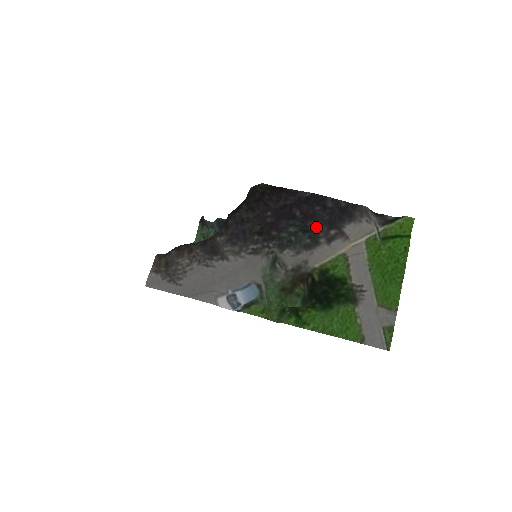
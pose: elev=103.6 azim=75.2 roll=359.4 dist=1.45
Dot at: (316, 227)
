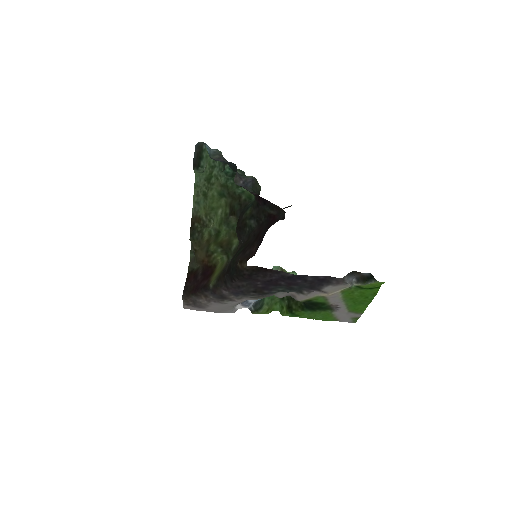
Dot at: (299, 288)
